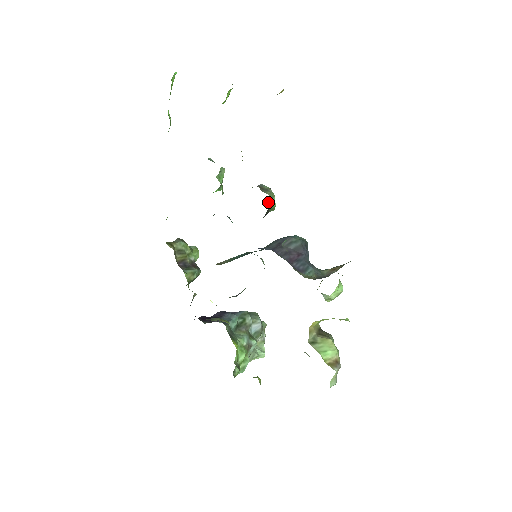
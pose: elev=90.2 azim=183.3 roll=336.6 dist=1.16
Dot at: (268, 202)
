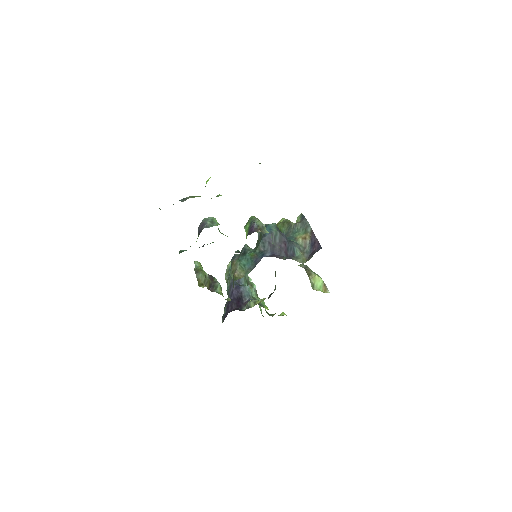
Dot at: occluded
